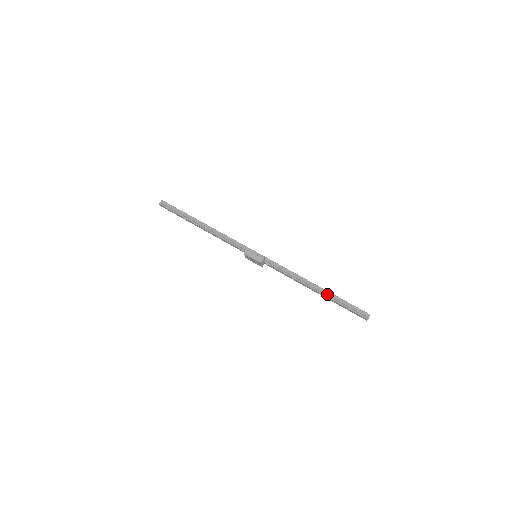
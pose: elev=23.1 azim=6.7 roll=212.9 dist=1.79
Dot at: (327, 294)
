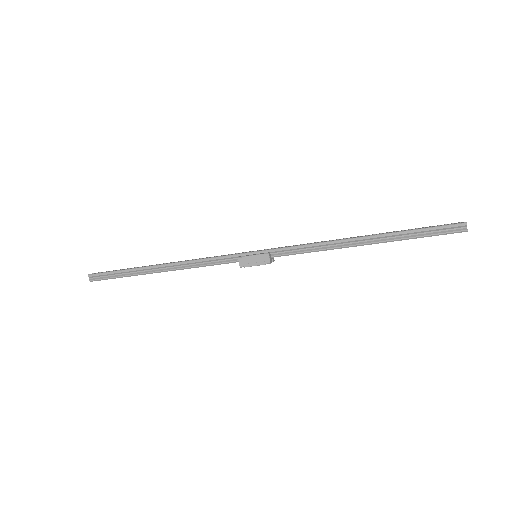
Dot at: (386, 238)
